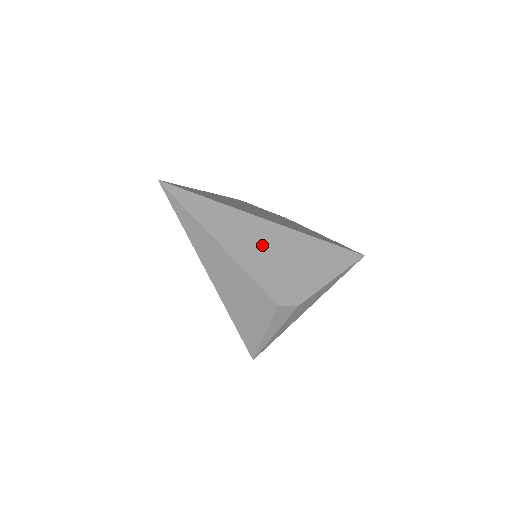
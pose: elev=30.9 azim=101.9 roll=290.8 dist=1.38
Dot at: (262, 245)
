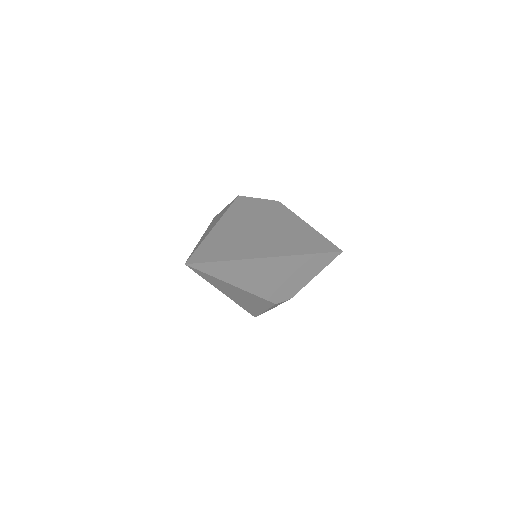
Dot at: (264, 274)
